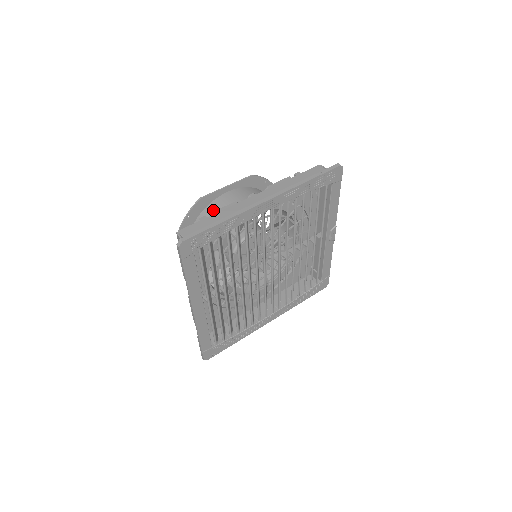
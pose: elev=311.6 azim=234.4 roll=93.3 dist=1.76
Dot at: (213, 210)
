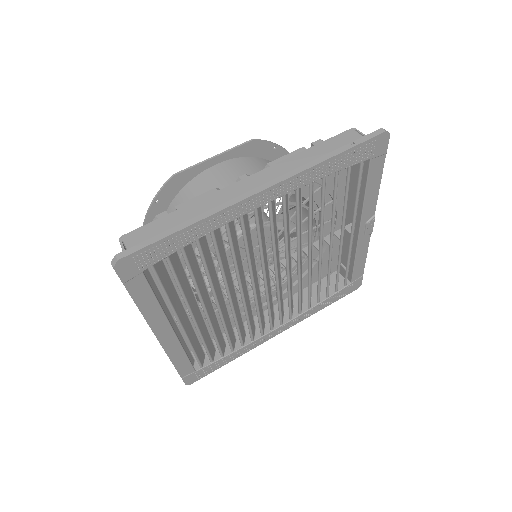
Dot at: (192, 193)
